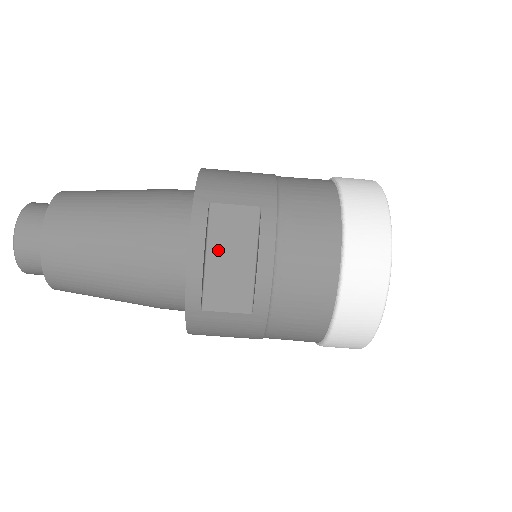
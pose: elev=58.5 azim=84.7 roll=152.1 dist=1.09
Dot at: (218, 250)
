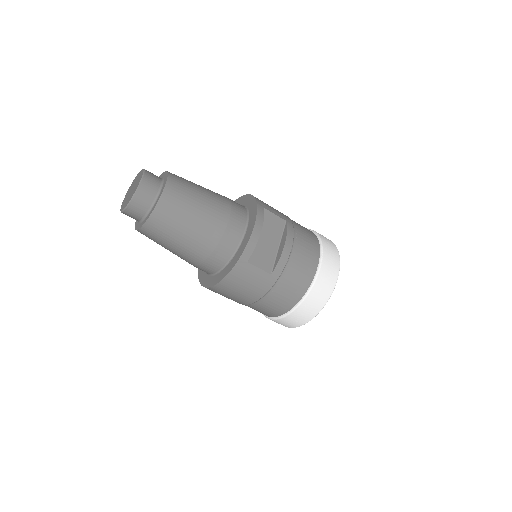
Dot at: (263, 233)
